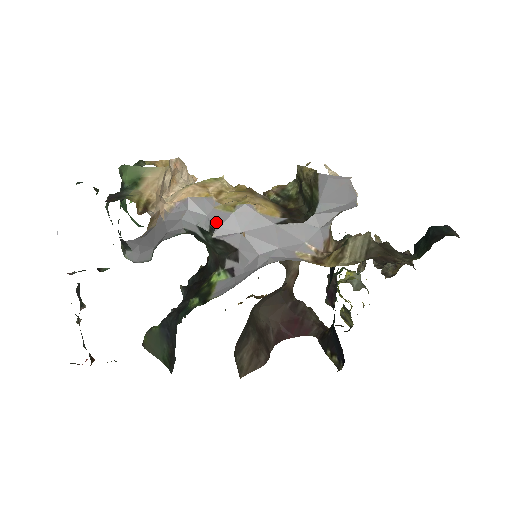
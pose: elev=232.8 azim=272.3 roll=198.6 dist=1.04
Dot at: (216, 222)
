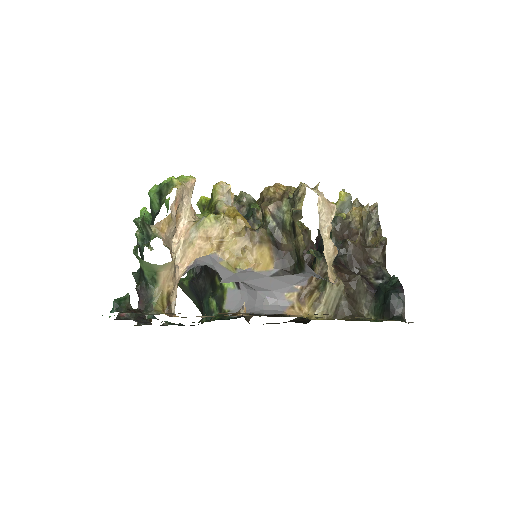
Dot at: (222, 274)
